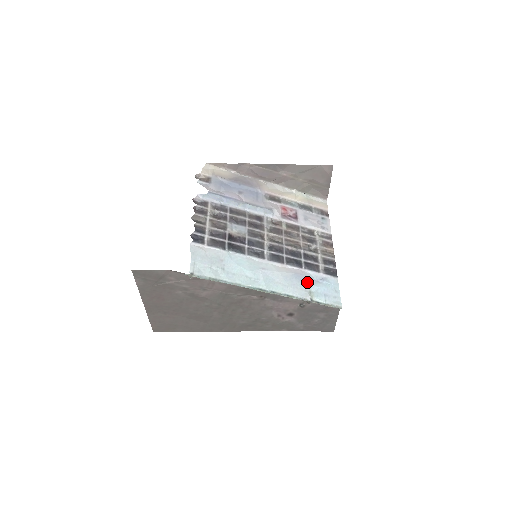
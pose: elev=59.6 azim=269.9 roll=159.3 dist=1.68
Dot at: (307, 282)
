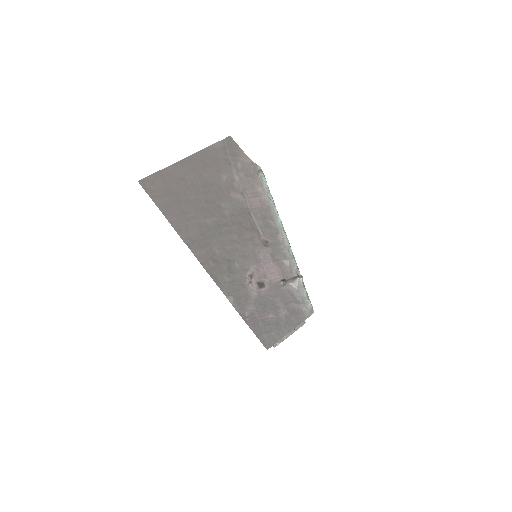
Dot at: occluded
